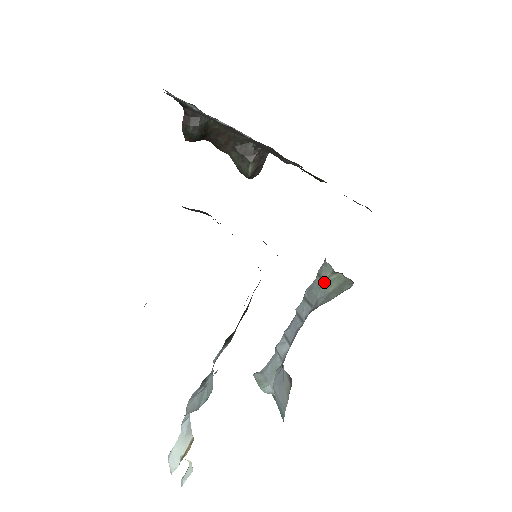
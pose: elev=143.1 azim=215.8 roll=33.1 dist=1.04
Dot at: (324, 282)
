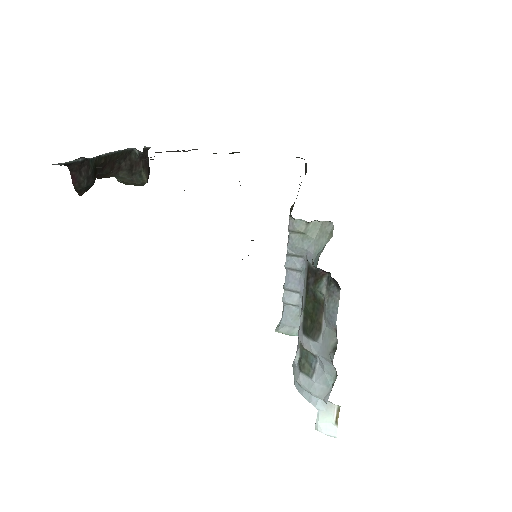
Dot at: (303, 234)
